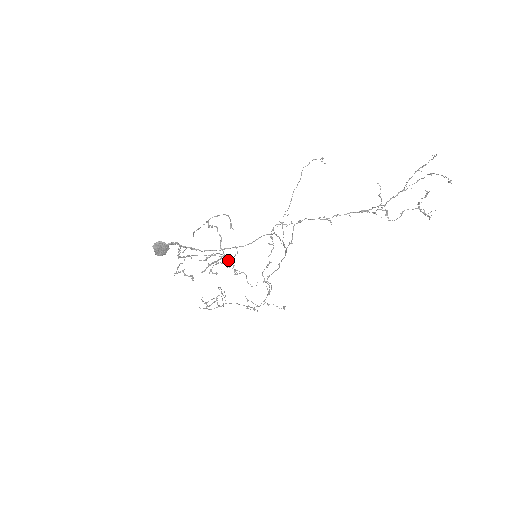
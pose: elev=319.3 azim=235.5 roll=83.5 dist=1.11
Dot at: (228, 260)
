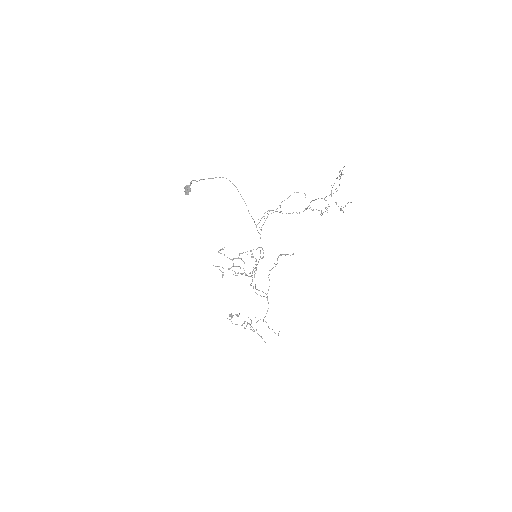
Dot at: occluded
